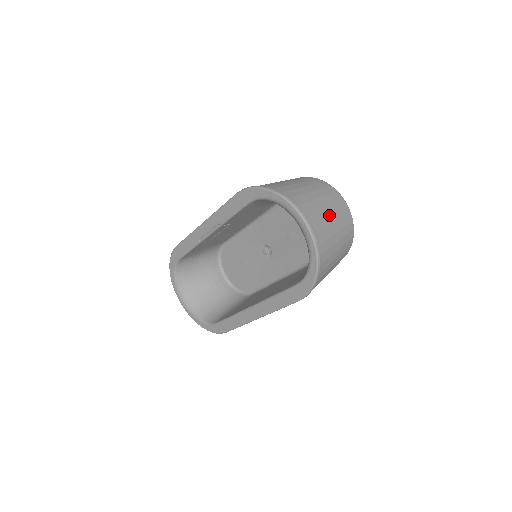
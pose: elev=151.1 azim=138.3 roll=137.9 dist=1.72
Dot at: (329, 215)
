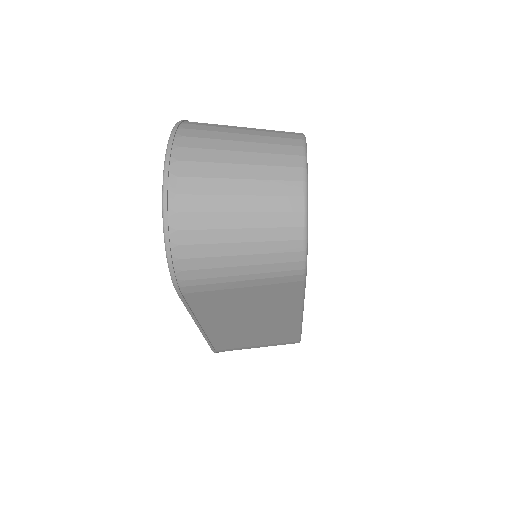
Dot at: (235, 165)
